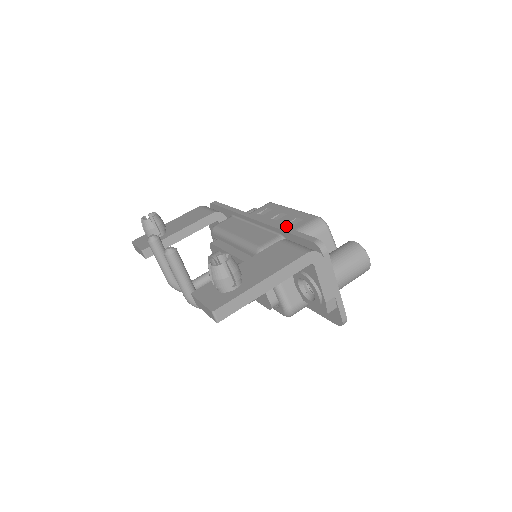
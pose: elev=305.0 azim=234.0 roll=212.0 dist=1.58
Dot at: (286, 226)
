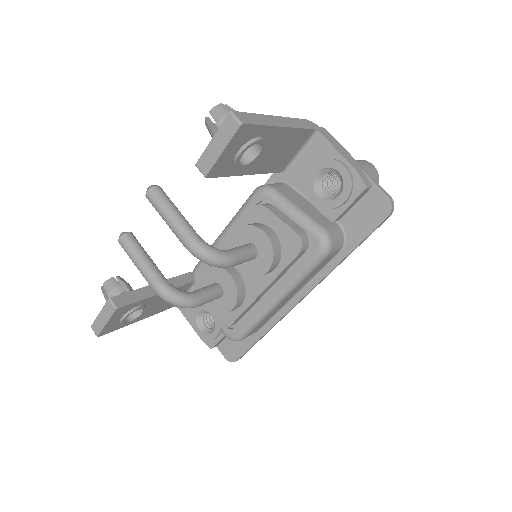
Dot at: occluded
